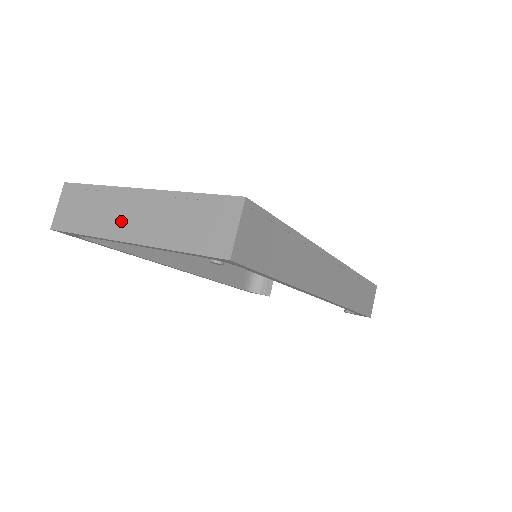
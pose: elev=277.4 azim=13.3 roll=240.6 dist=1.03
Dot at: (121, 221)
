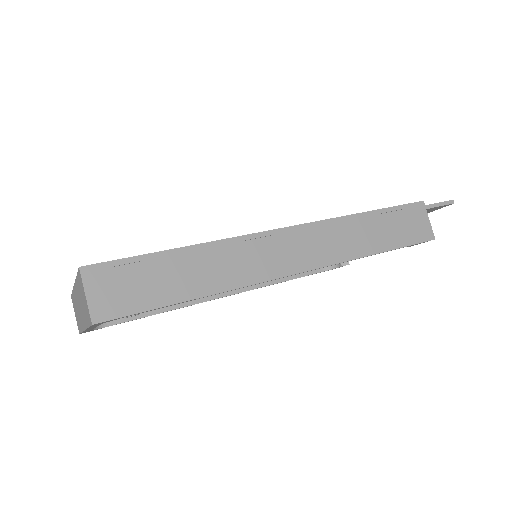
Dot at: (80, 315)
